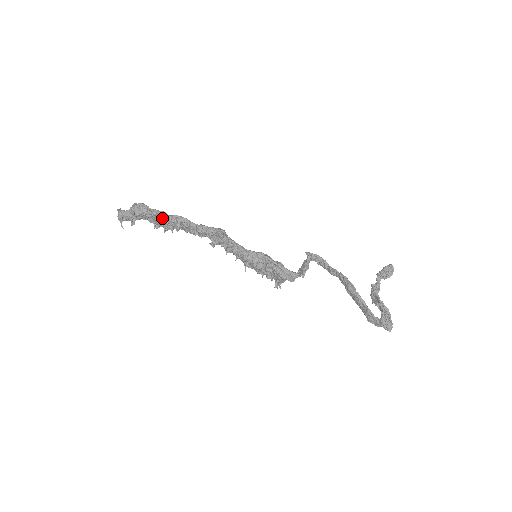
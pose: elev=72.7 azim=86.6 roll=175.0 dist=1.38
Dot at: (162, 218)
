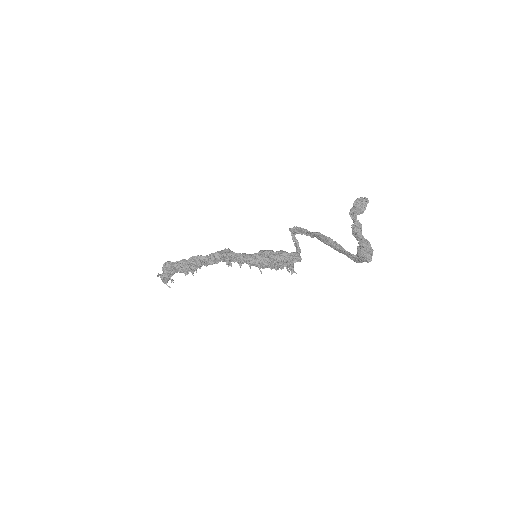
Dot at: (183, 265)
